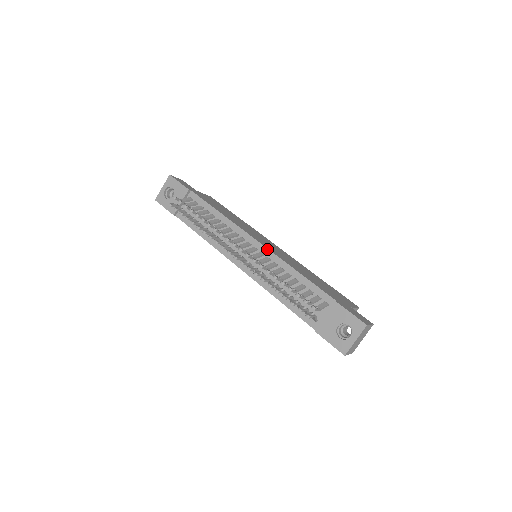
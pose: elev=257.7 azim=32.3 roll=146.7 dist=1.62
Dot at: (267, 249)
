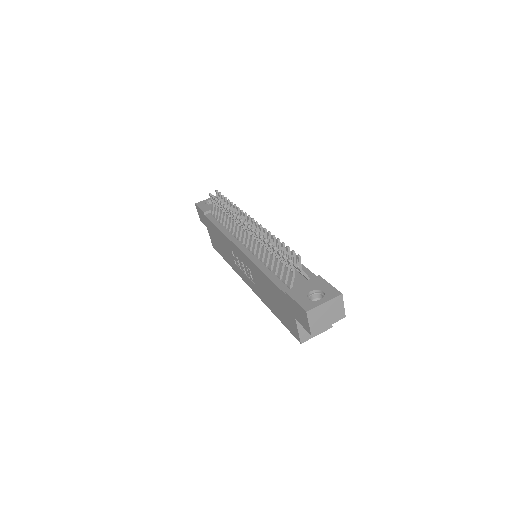
Dot at: occluded
